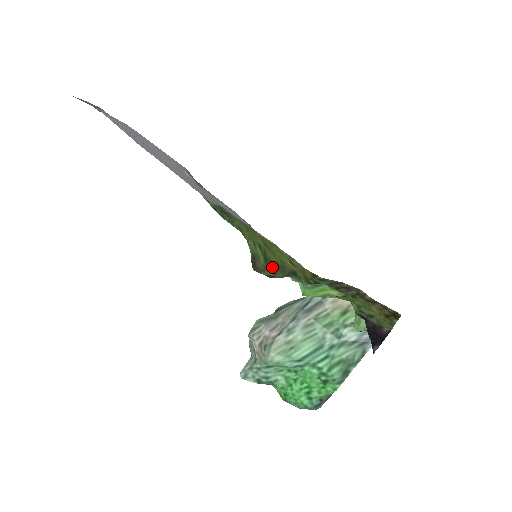
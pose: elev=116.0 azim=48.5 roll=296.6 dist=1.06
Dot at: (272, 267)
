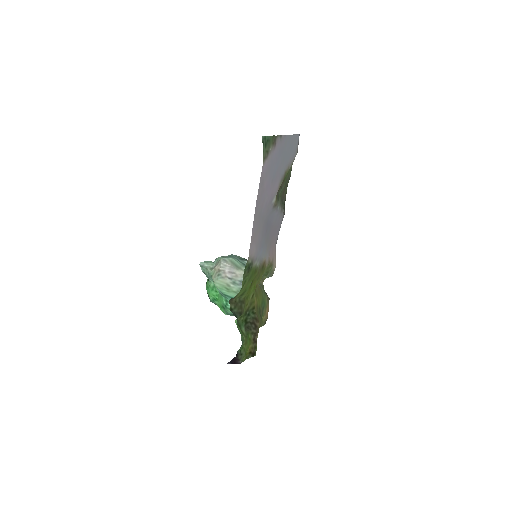
Dot at: (240, 300)
